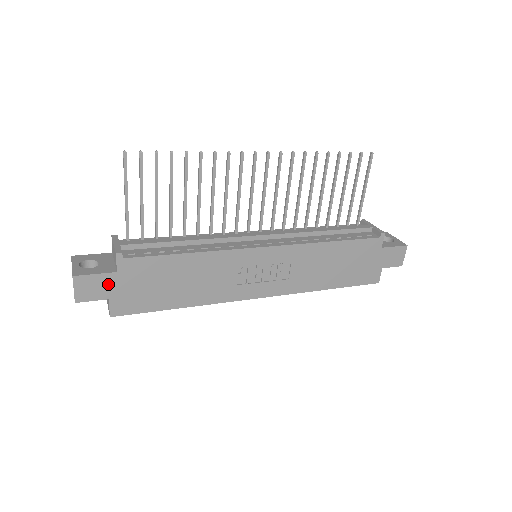
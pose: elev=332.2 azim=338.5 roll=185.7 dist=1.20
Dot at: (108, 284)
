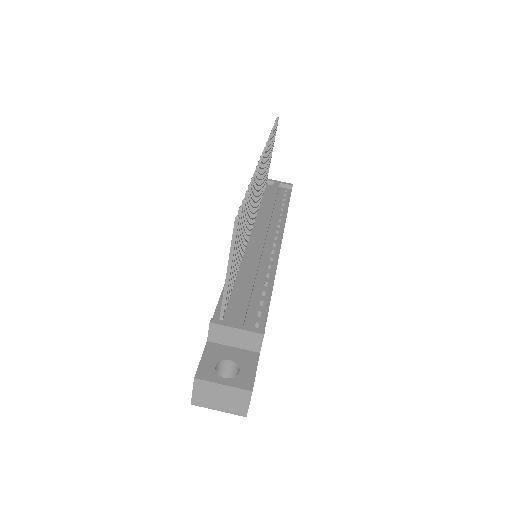
Dot at: occluded
